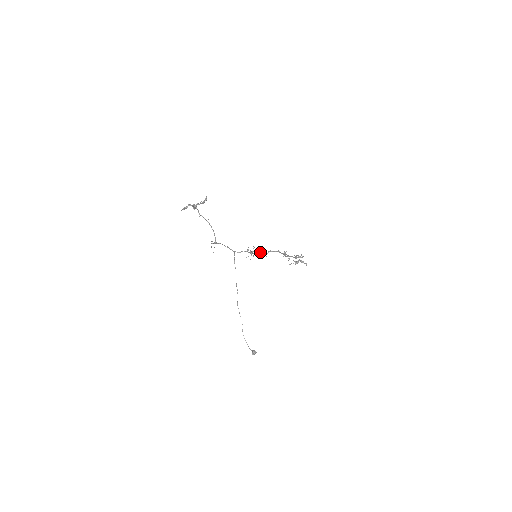
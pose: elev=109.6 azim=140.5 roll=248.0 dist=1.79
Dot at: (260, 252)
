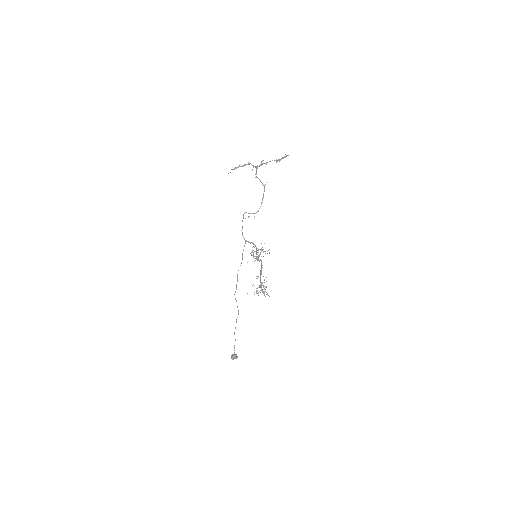
Dot at: occluded
